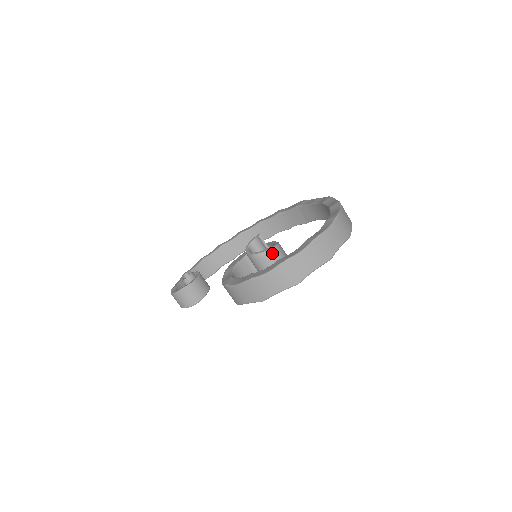
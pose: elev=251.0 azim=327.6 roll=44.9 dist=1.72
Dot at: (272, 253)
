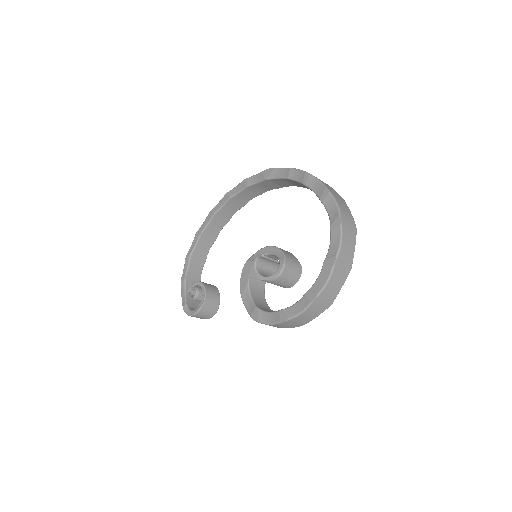
Dot at: (285, 271)
